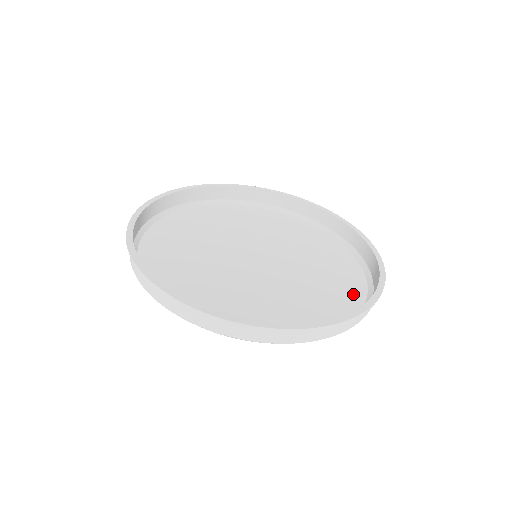
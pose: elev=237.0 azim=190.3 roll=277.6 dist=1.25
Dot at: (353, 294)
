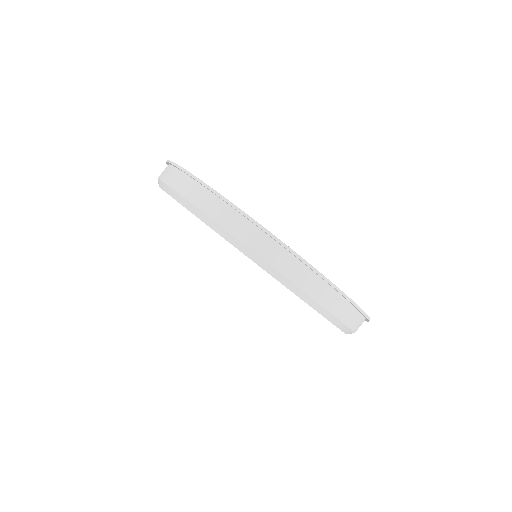
Dot at: occluded
